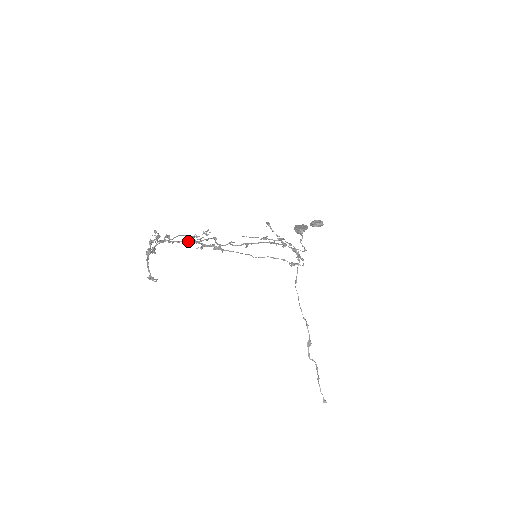
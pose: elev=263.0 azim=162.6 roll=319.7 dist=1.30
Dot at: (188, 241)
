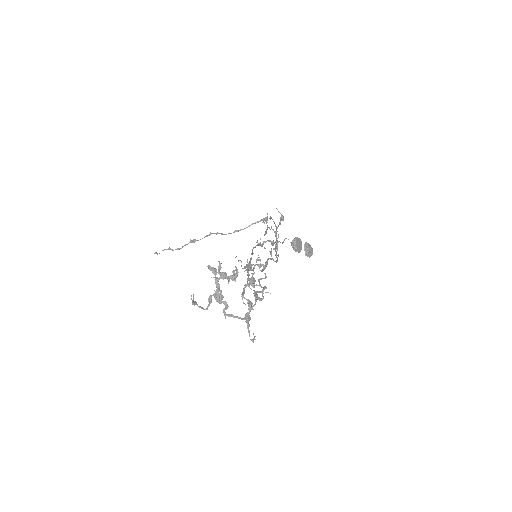
Dot at: (249, 285)
